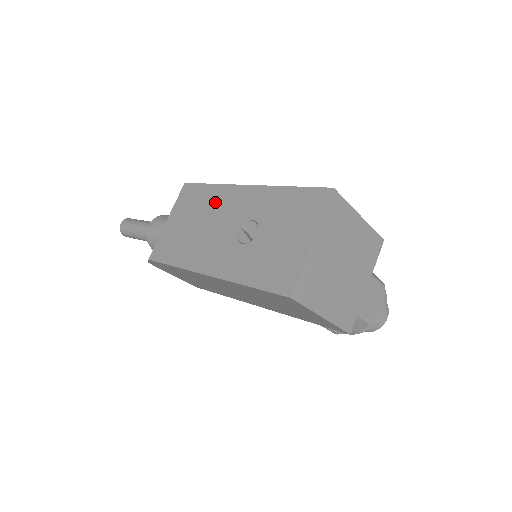
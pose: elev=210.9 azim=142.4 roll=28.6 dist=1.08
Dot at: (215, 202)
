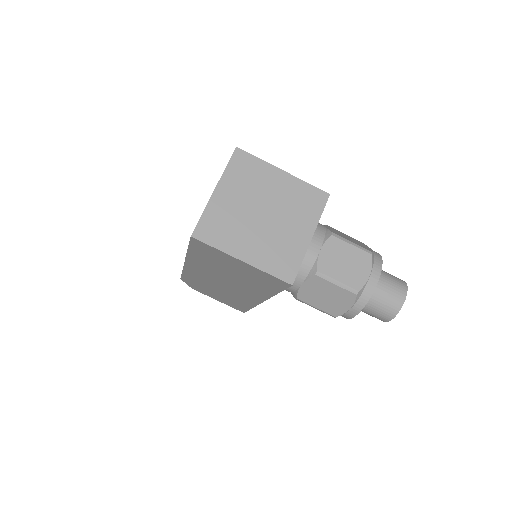
Dot at: occluded
